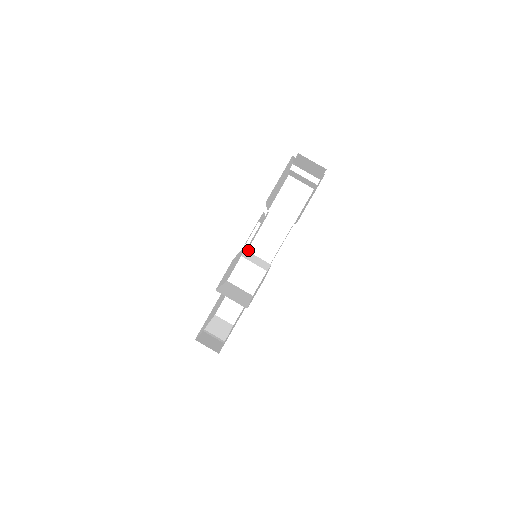
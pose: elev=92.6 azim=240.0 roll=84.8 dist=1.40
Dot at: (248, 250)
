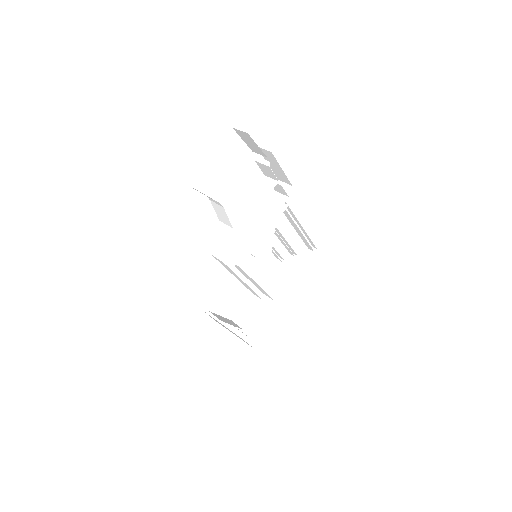
Dot at: (239, 236)
